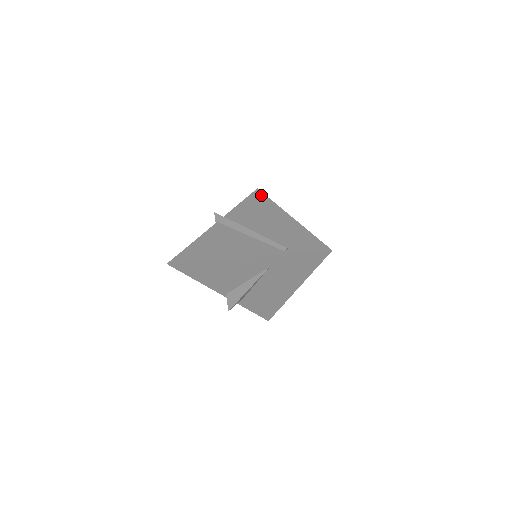
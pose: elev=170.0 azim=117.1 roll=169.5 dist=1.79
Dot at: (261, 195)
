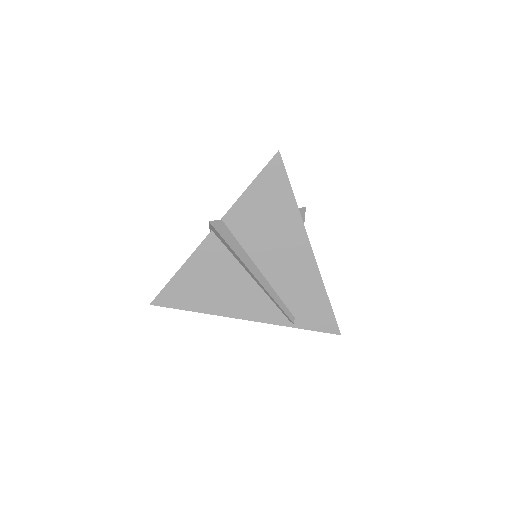
Dot at: (282, 176)
